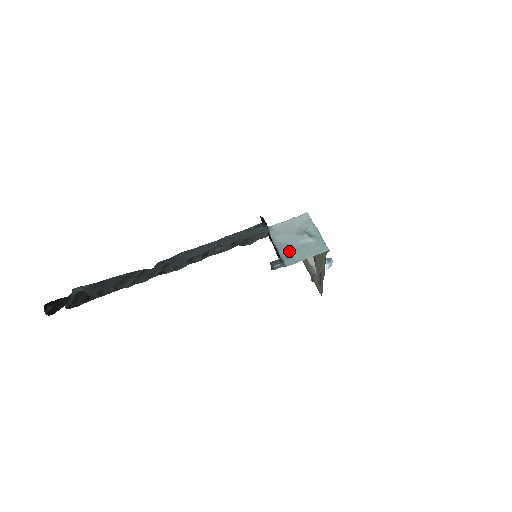
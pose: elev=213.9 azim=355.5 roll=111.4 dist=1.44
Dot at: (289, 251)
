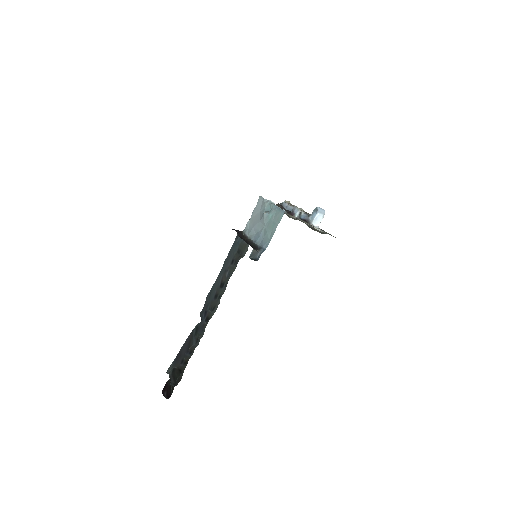
Dot at: (262, 236)
